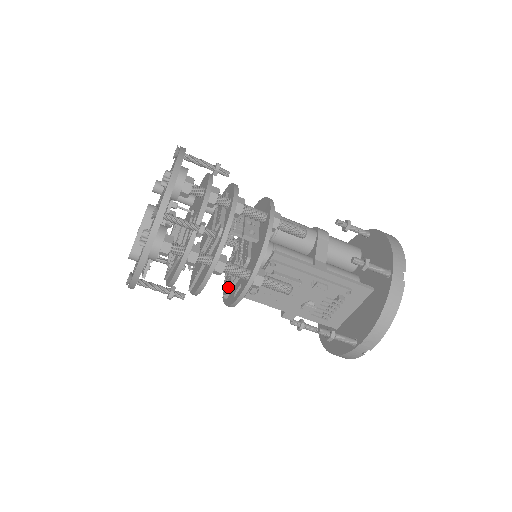
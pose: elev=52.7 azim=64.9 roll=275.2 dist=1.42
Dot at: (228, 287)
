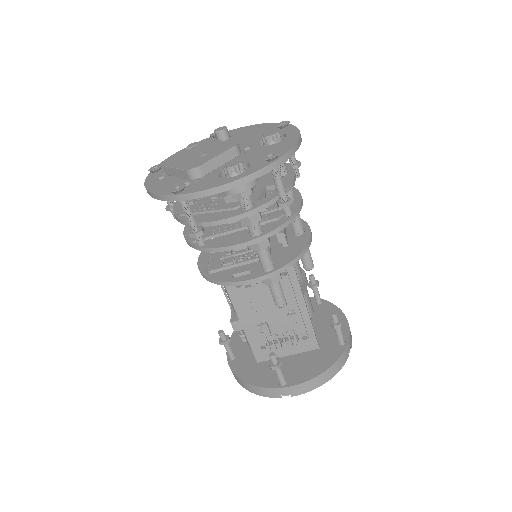
Dot at: (225, 264)
